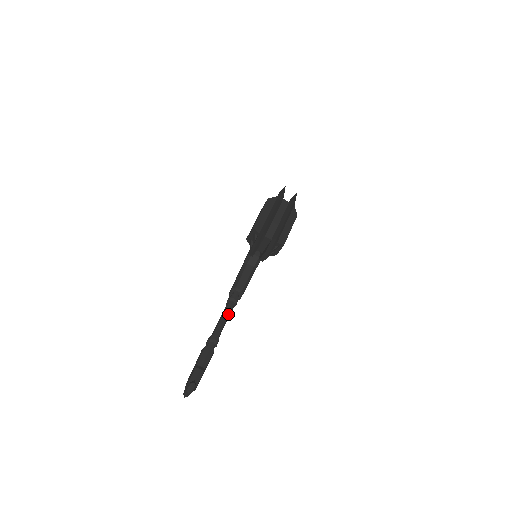
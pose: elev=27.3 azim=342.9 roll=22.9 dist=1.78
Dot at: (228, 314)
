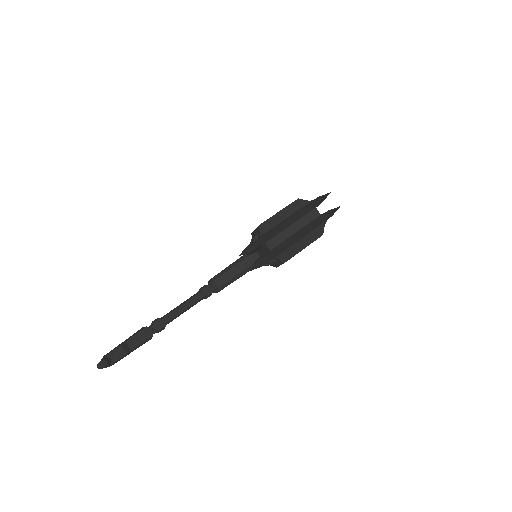
Dot at: (191, 304)
